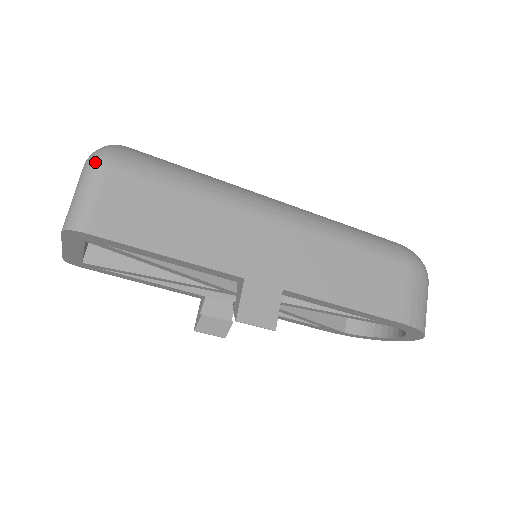
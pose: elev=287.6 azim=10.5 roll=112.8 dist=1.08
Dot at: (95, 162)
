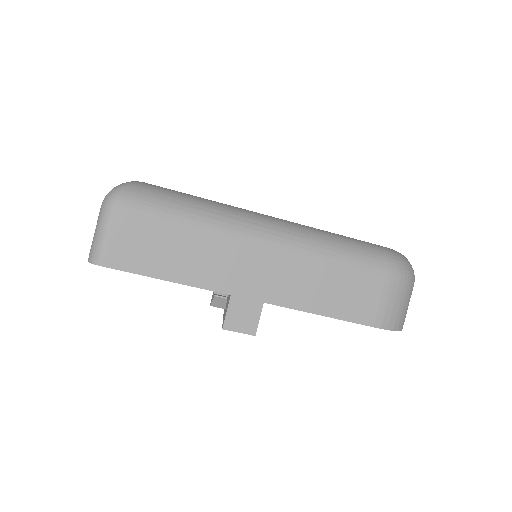
Dot at: (108, 206)
